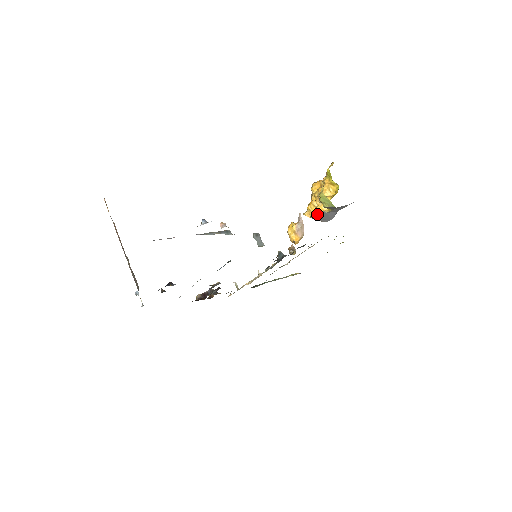
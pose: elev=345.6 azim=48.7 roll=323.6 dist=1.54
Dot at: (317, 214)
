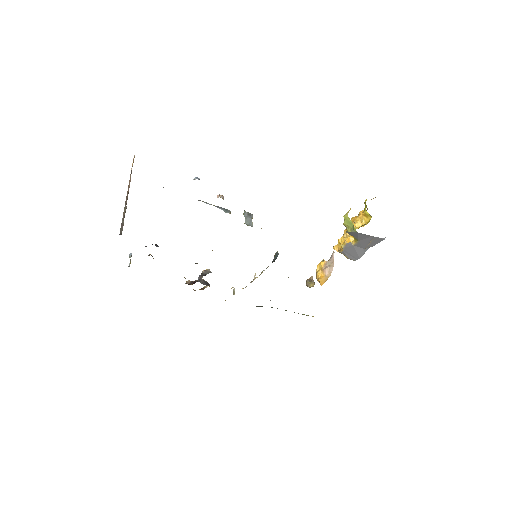
Dot at: (343, 245)
